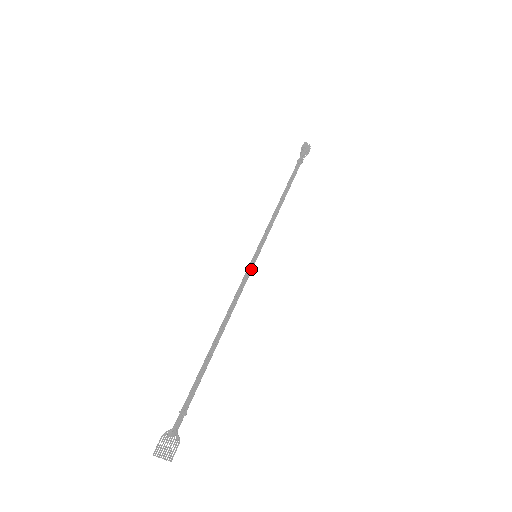
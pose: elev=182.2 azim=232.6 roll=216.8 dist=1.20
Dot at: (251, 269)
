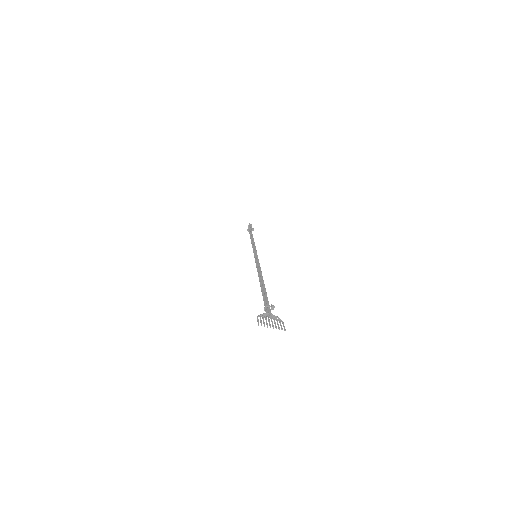
Dot at: occluded
